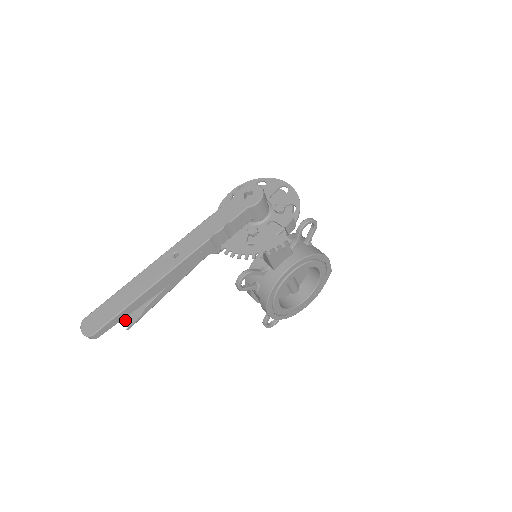
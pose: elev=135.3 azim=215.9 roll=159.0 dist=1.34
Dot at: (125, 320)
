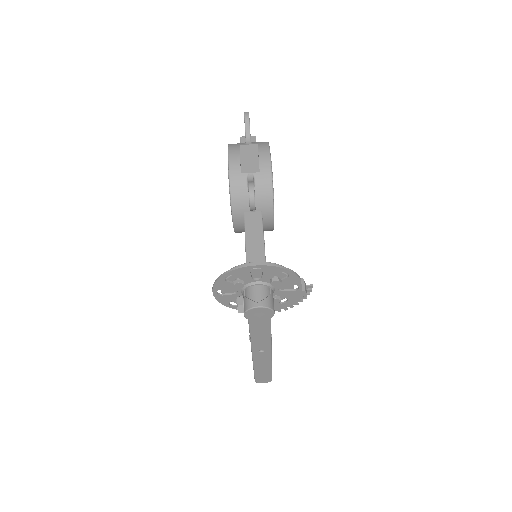
Dot at: occluded
